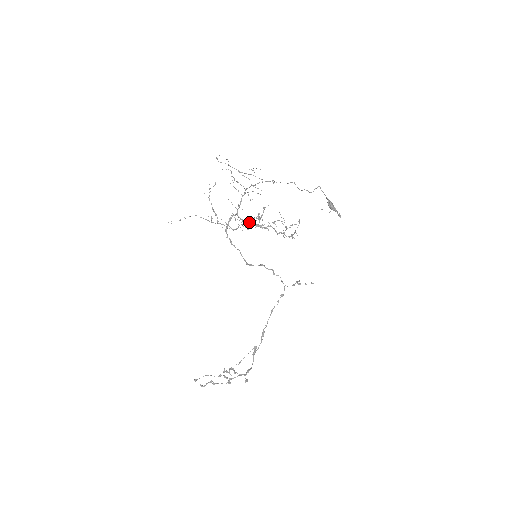
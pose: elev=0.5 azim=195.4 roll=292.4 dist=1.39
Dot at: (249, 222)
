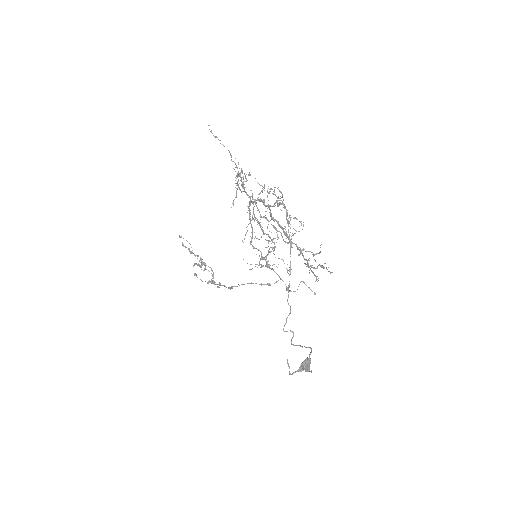
Dot at: (278, 221)
